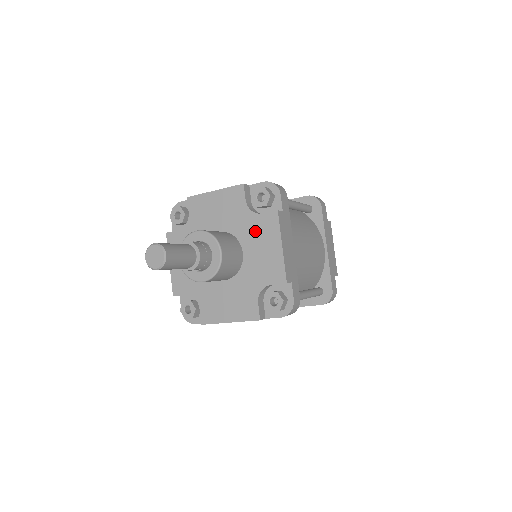
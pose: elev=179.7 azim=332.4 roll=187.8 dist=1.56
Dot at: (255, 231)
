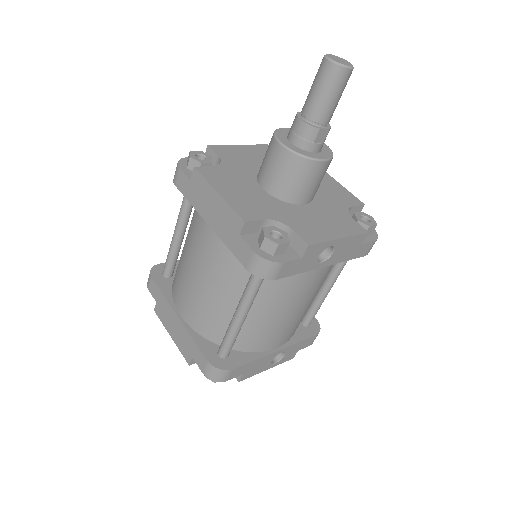
Dot at: occluded
